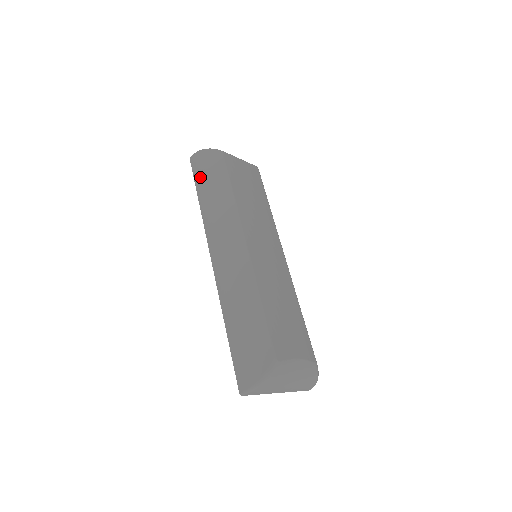
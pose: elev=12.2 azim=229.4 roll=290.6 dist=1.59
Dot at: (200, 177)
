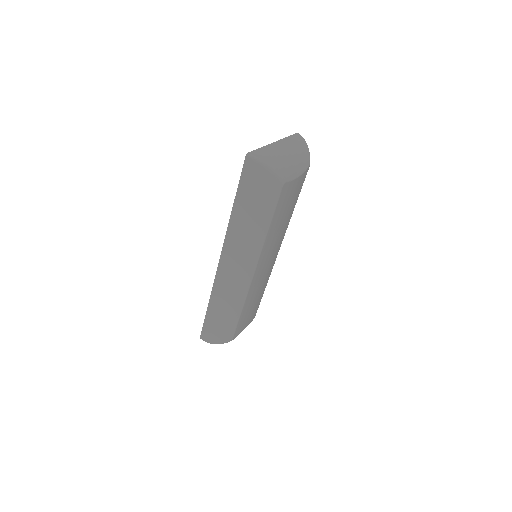
Dot at: (246, 193)
